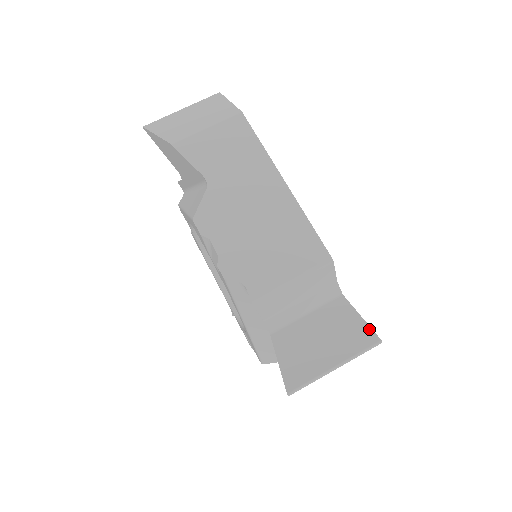
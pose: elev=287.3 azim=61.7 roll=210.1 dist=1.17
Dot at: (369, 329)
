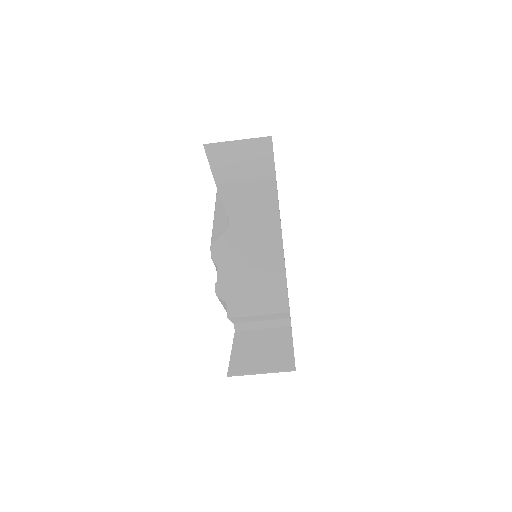
Dot at: (293, 359)
